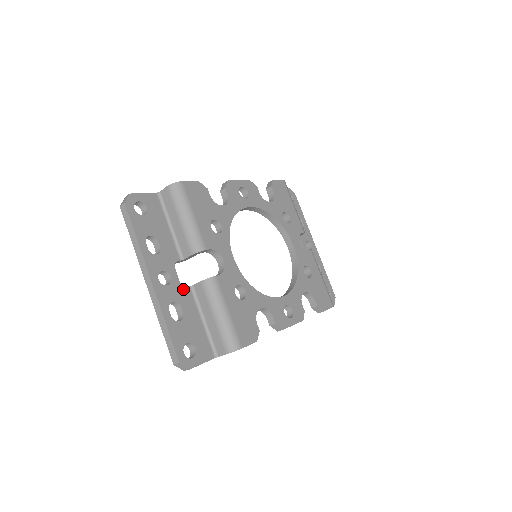
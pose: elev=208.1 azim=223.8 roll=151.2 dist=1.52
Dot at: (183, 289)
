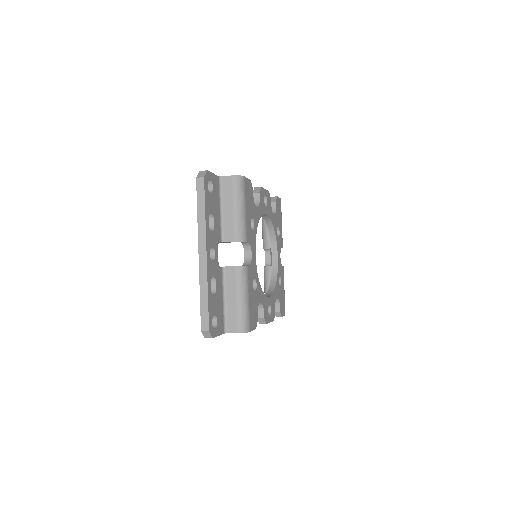
Dot at: (219, 268)
